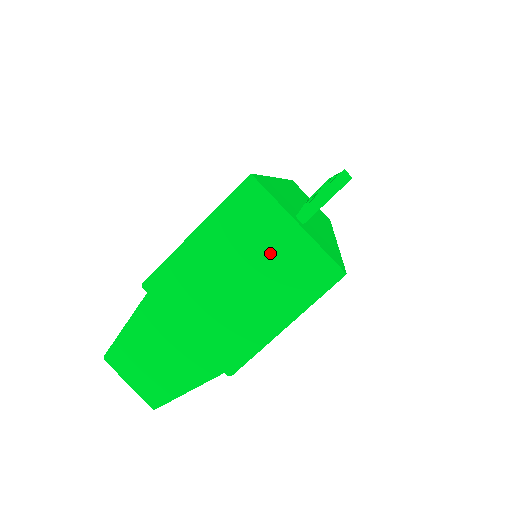
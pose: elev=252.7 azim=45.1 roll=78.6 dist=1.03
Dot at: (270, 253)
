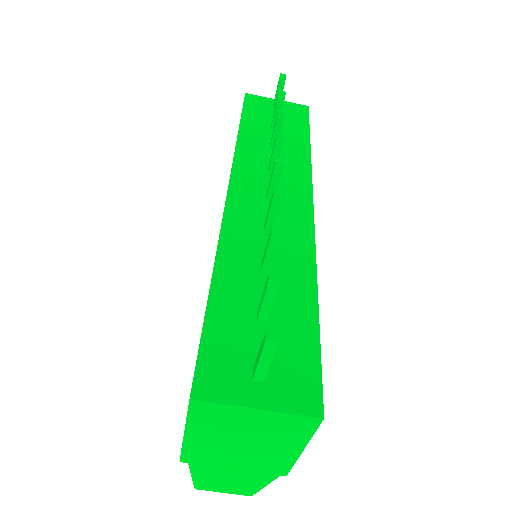
Dot at: (252, 427)
